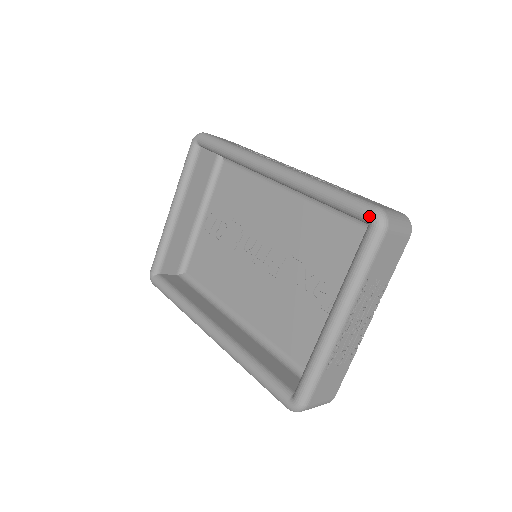
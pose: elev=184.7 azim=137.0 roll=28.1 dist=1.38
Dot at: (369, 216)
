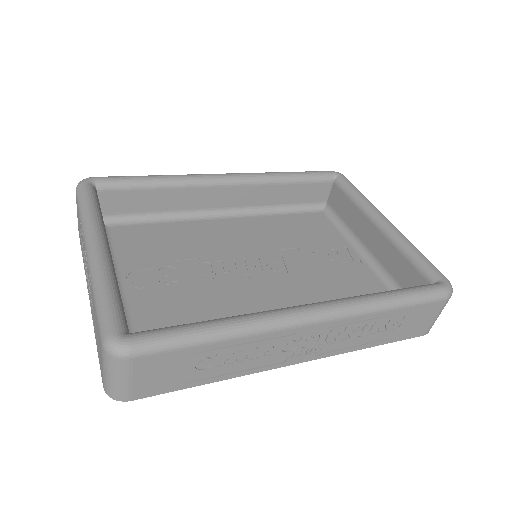
Dot at: (333, 172)
